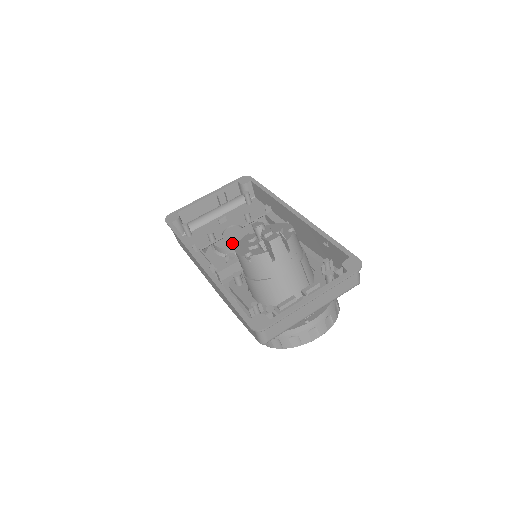
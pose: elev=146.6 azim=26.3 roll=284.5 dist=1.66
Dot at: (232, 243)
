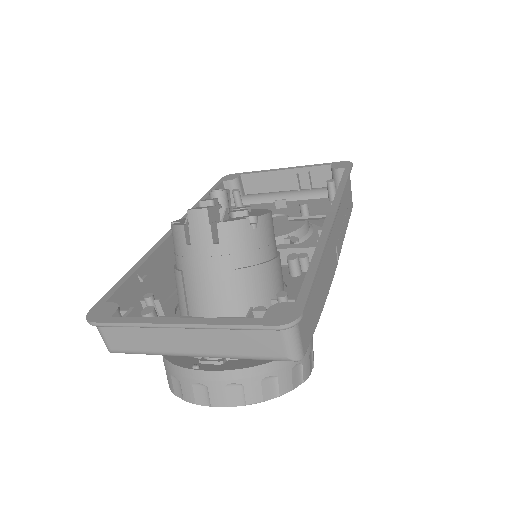
Dot at: occluded
